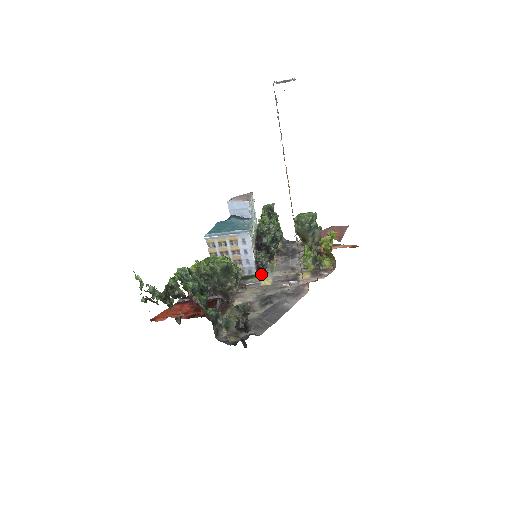
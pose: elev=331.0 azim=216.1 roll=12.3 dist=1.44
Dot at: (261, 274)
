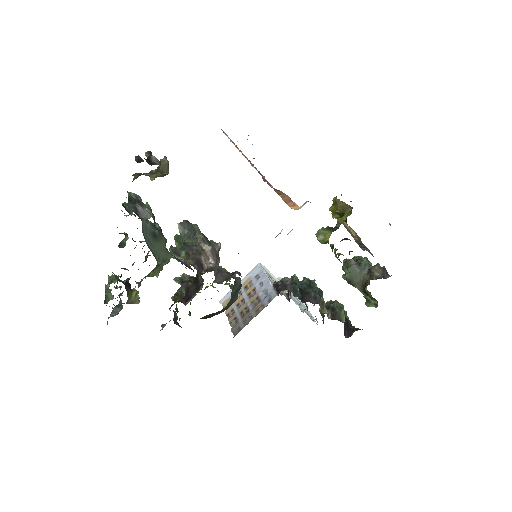
Dot at: (280, 289)
